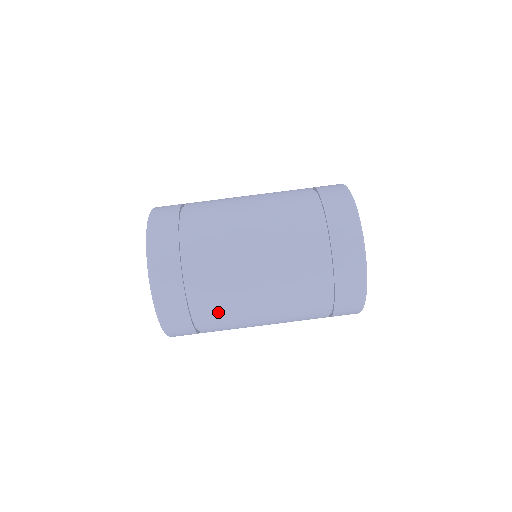
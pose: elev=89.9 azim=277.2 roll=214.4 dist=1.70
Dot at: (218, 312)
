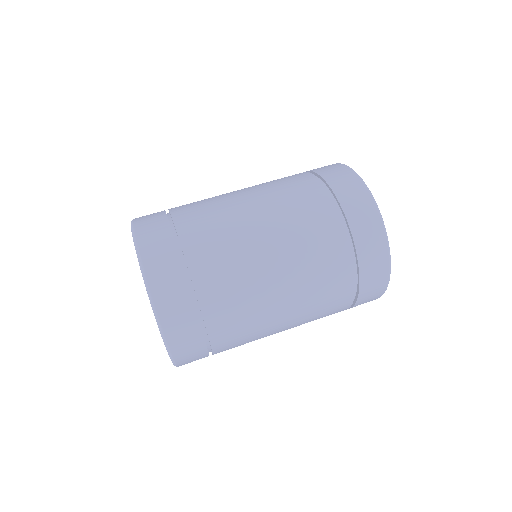
Dot at: (238, 342)
